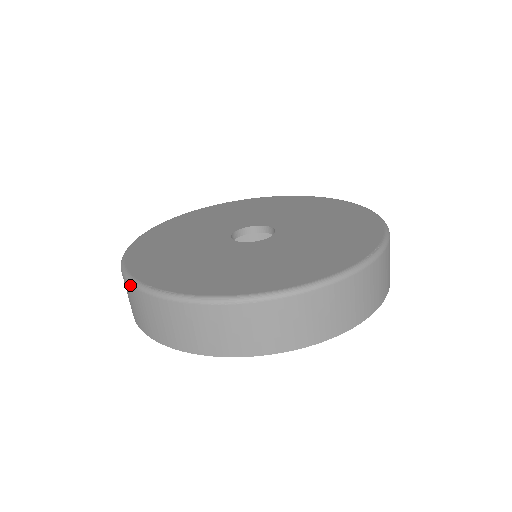
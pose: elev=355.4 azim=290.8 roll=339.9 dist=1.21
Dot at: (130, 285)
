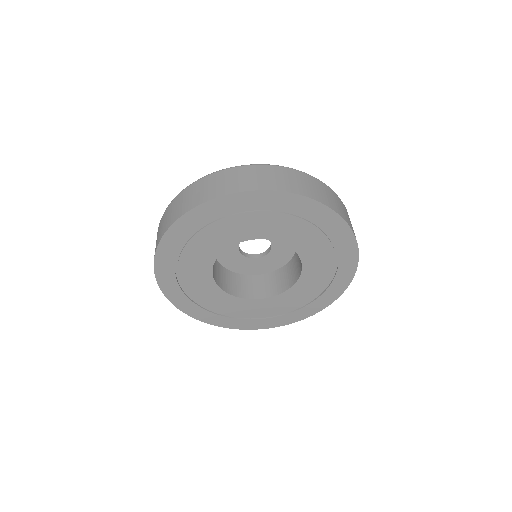
Dot at: (224, 170)
